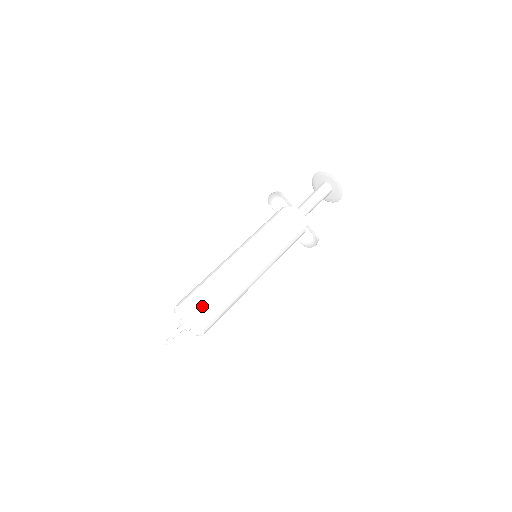
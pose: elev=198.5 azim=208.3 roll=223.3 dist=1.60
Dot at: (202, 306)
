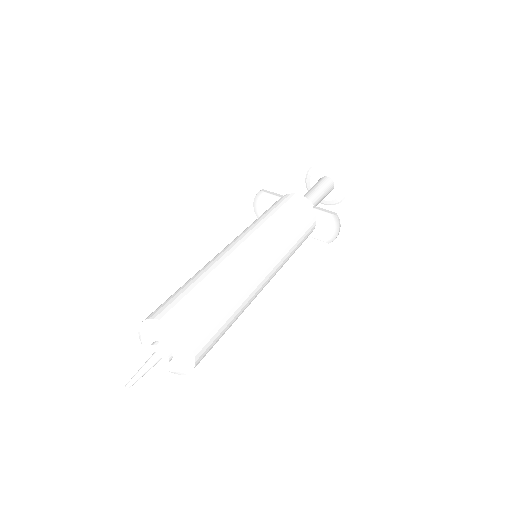
Dot at: (173, 306)
